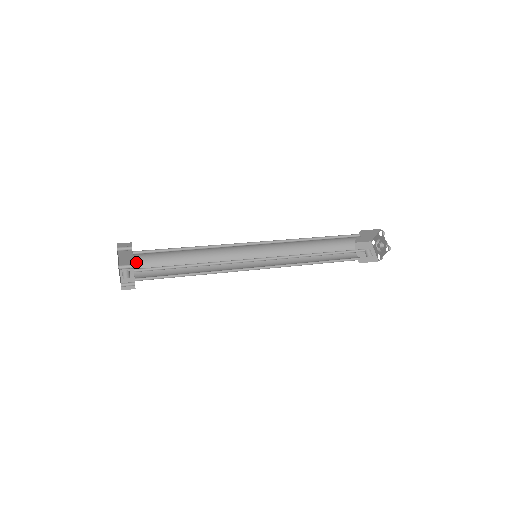
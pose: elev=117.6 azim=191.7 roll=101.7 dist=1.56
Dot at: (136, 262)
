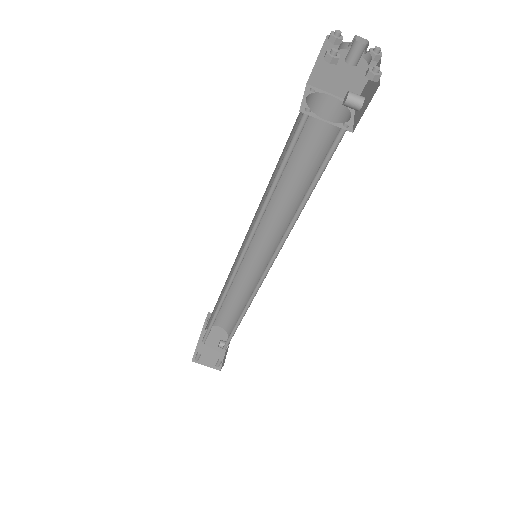
Dot at: occluded
